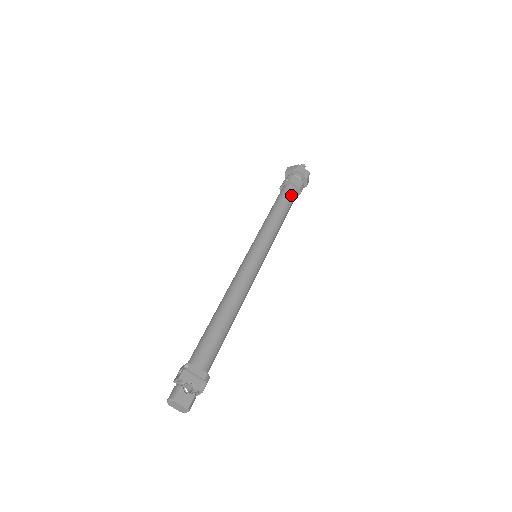
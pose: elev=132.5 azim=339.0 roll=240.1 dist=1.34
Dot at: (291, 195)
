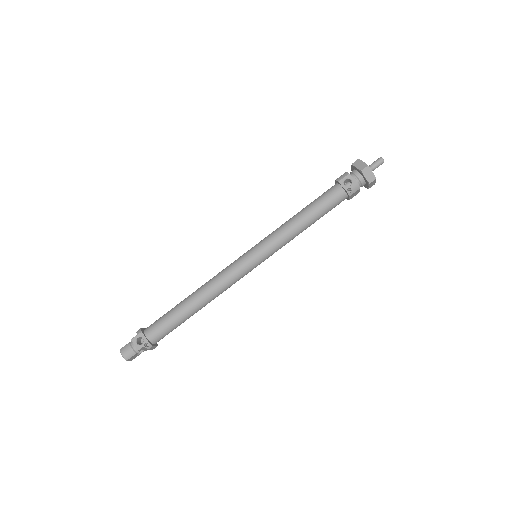
Dot at: occluded
